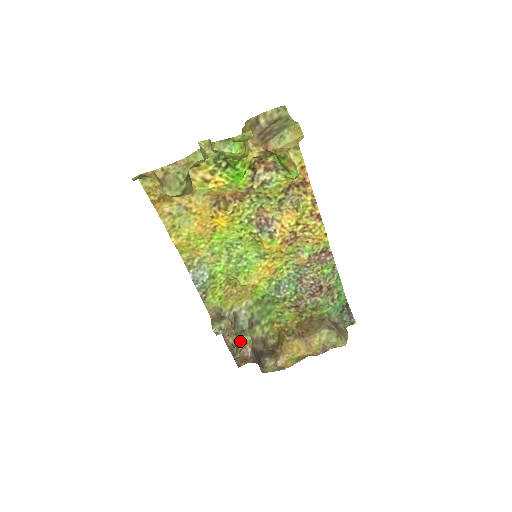
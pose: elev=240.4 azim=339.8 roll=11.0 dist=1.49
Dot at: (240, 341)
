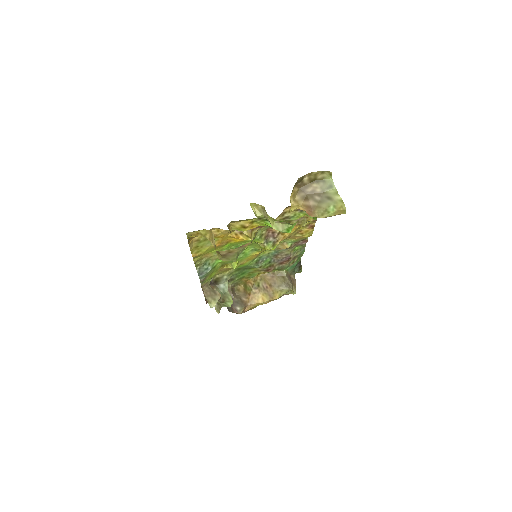
Dot at: (225, 305)
